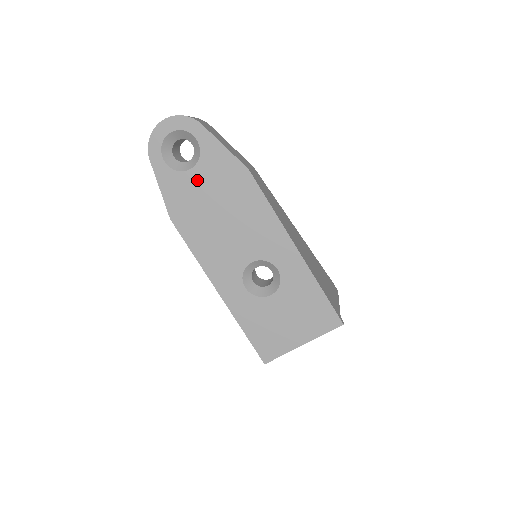
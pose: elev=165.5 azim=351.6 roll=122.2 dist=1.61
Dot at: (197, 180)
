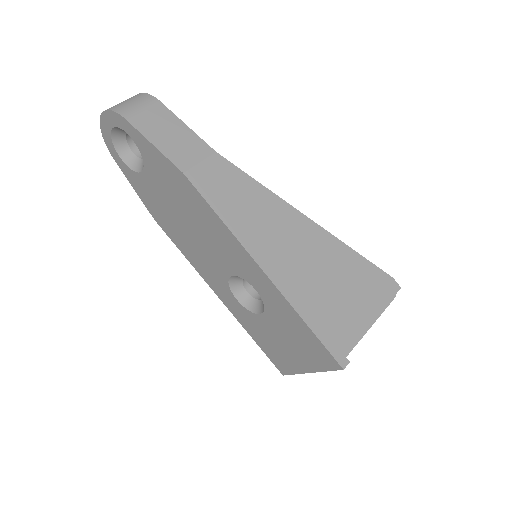
Dot at: (152, 183)
